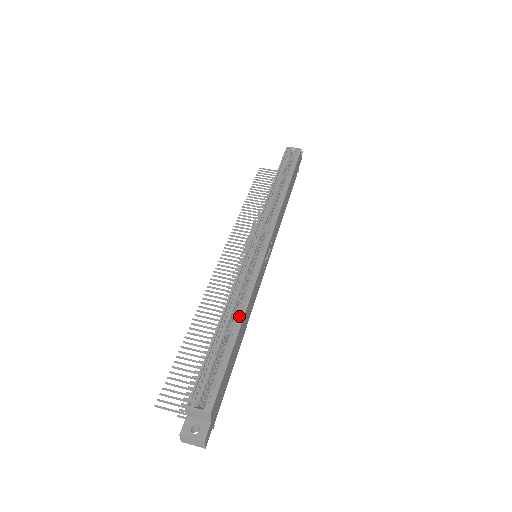
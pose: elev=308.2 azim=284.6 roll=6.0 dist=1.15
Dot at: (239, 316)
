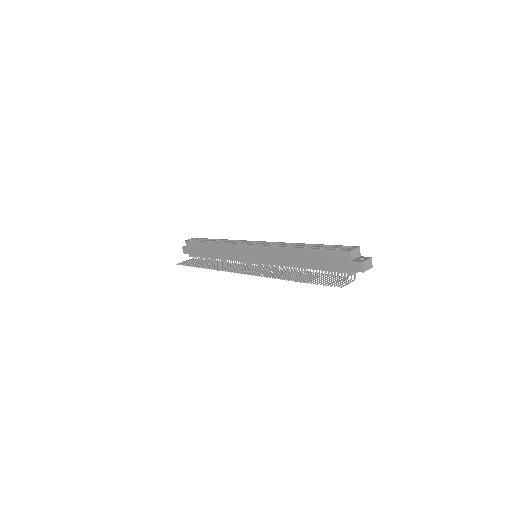
Dot at: (302, 246)
